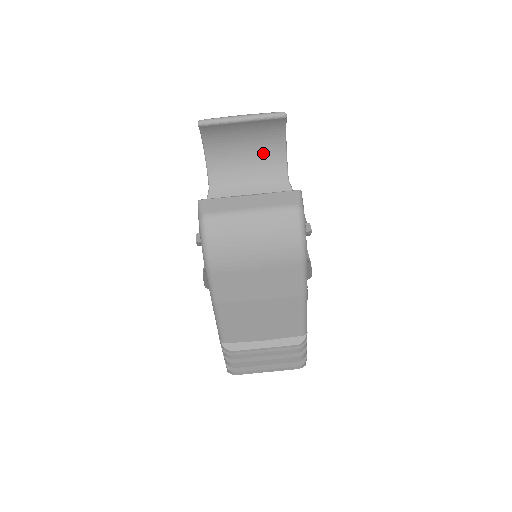
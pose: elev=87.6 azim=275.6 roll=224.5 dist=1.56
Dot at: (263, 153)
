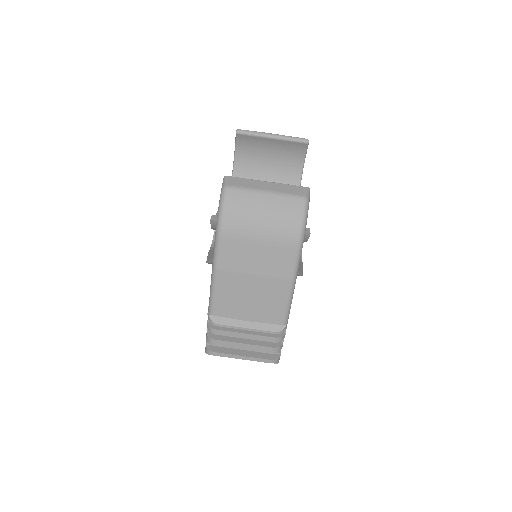
Dot at: (282, 172)
